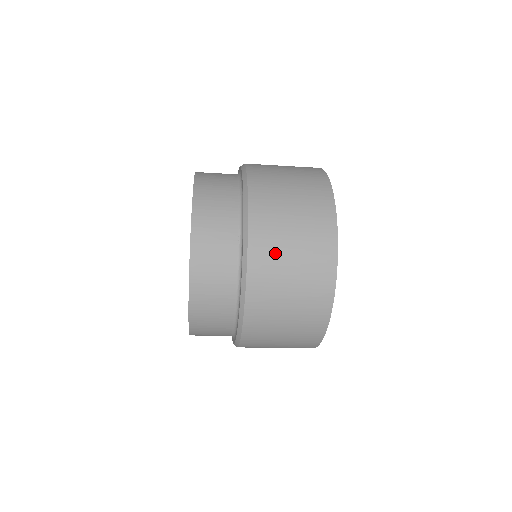
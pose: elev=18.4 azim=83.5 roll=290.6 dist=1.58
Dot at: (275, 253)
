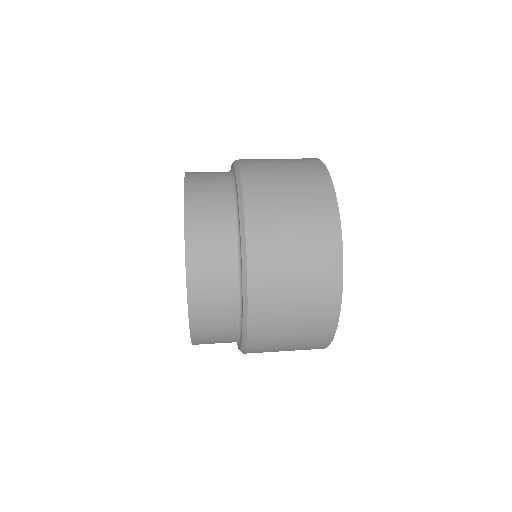
Dot at: (276, 315)
